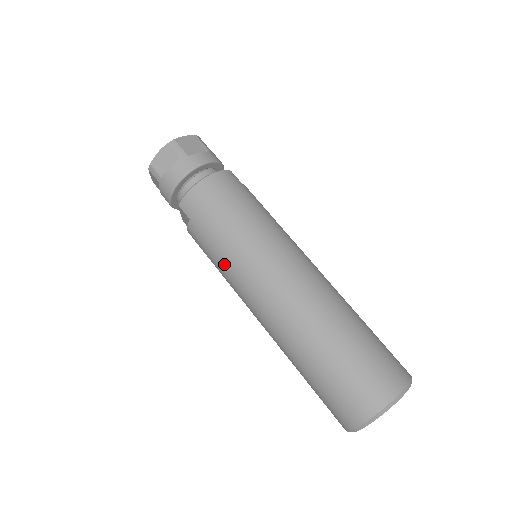
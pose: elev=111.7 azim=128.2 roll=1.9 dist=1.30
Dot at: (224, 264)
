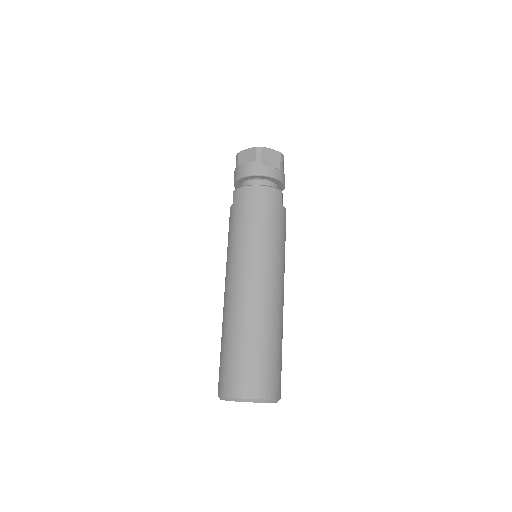
Dot at: (229, 246)
